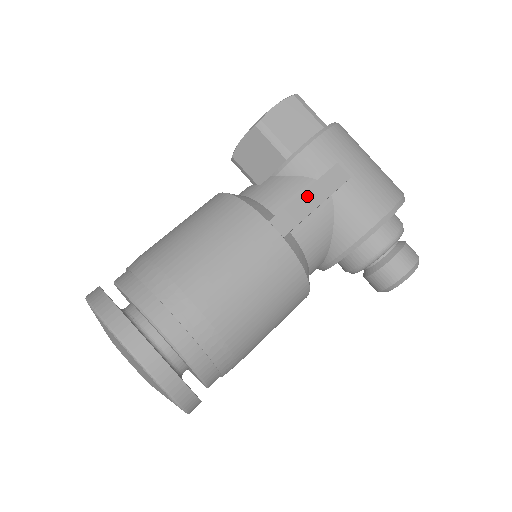
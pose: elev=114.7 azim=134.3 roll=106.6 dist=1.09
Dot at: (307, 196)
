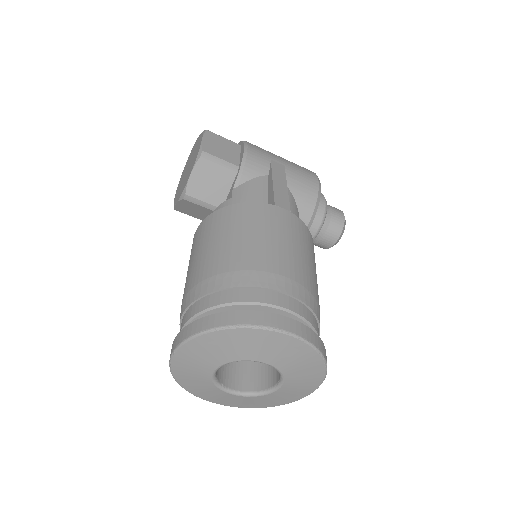
Dot at: (277, 183)
